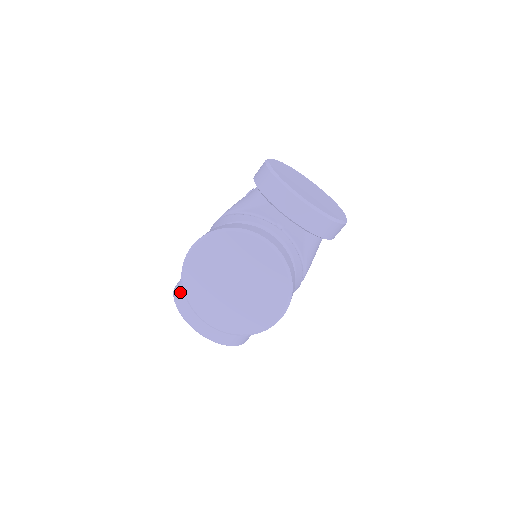
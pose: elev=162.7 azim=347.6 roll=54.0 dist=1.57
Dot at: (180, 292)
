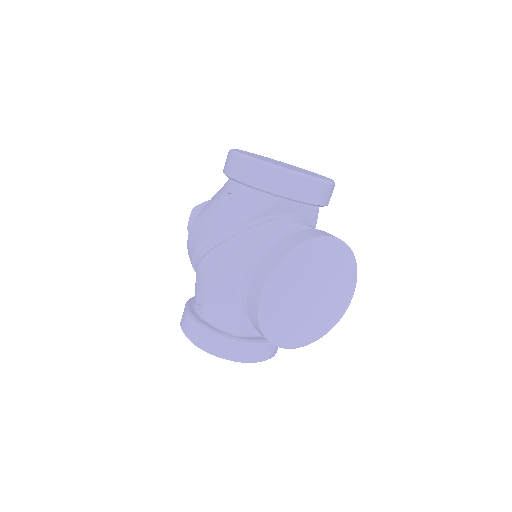
Dot at: (213, 340)
